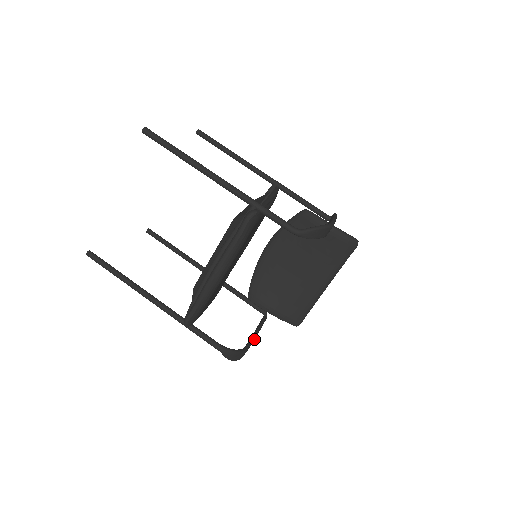
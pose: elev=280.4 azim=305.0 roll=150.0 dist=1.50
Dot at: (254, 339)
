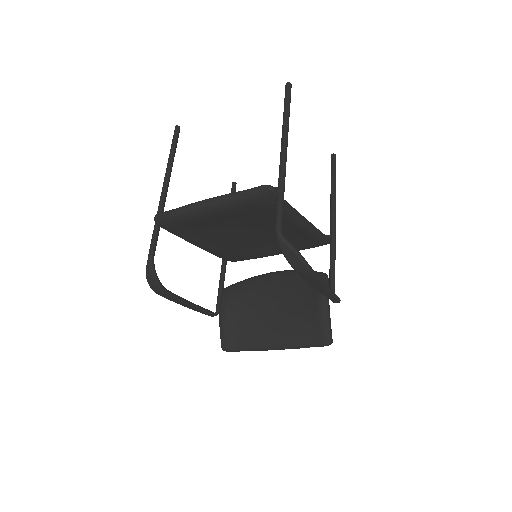
Dot at: (182, 300)
